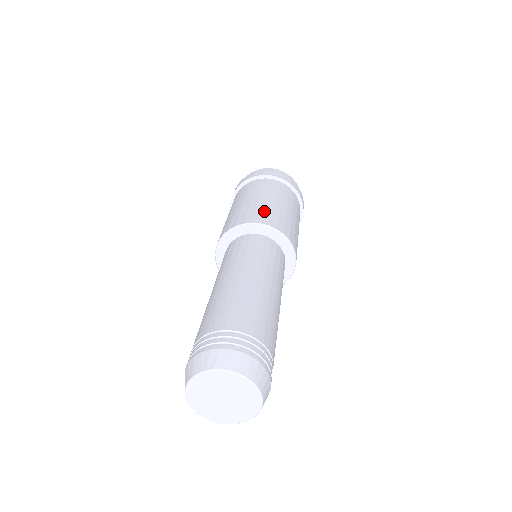
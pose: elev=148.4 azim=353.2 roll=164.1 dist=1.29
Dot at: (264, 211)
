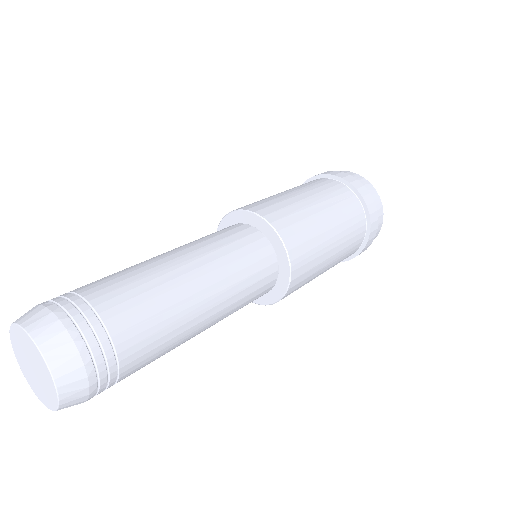
Dot at: (261, 201)
